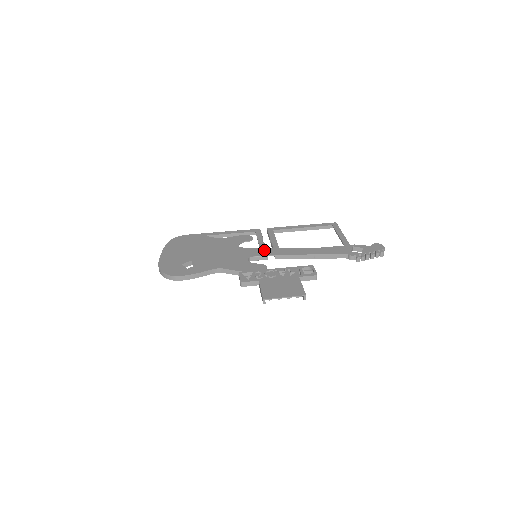
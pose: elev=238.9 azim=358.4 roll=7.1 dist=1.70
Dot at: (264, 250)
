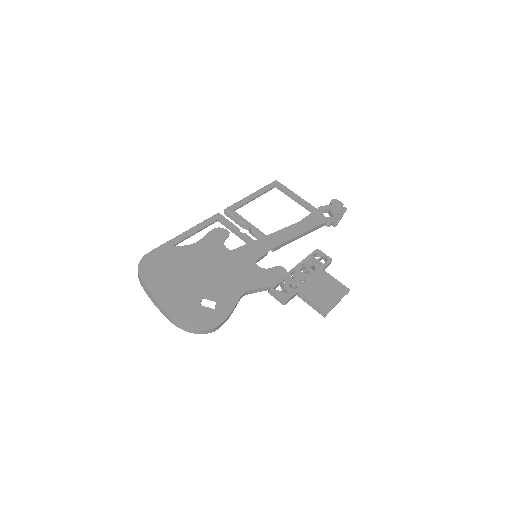
Dot at: (258, 245)
